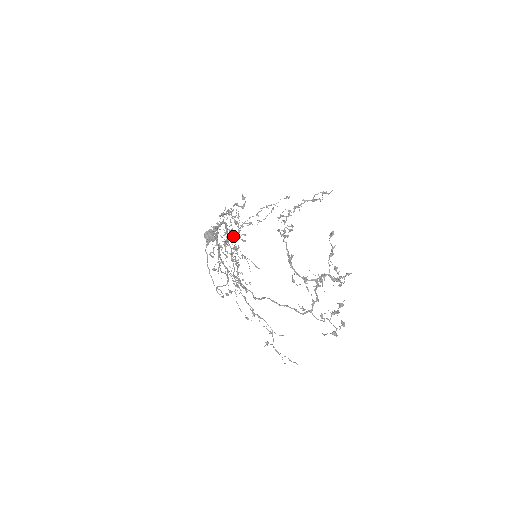
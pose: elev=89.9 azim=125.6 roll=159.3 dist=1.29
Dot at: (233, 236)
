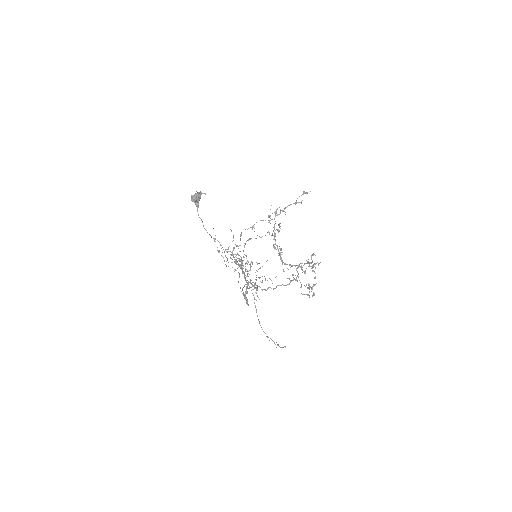
Dot at: occluded
